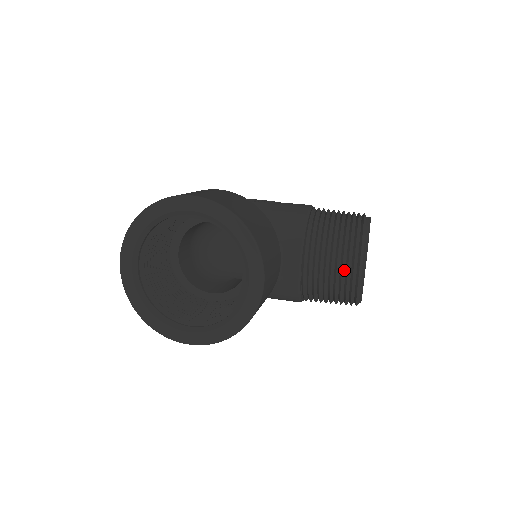
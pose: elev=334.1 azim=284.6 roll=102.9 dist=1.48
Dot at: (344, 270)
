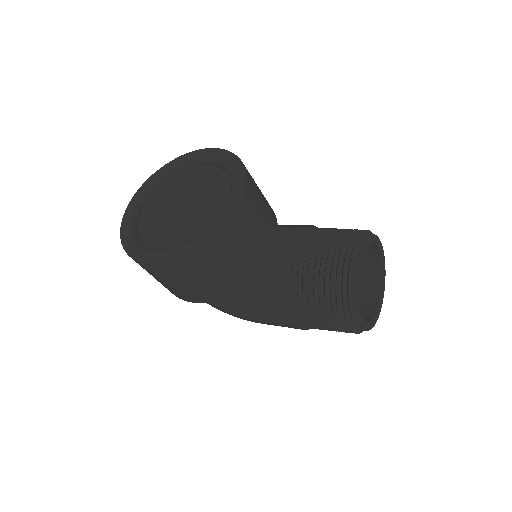
Dot at: (337, 256)
